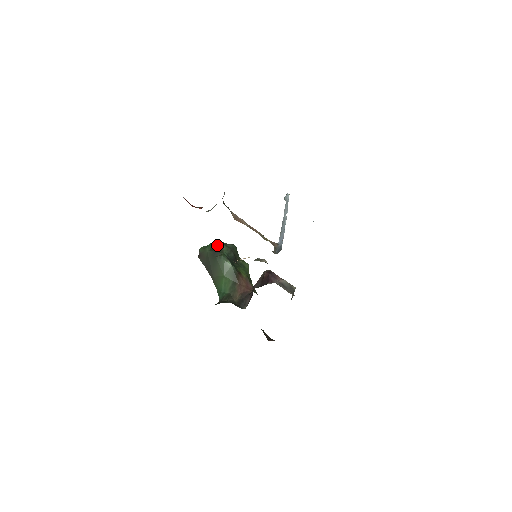
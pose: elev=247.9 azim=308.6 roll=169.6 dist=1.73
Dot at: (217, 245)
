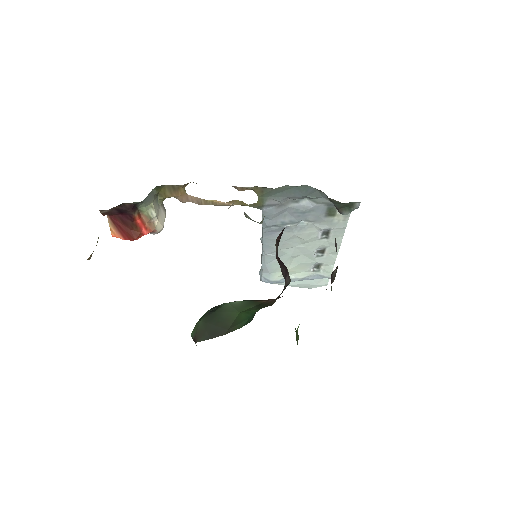
Dot at: occluded
